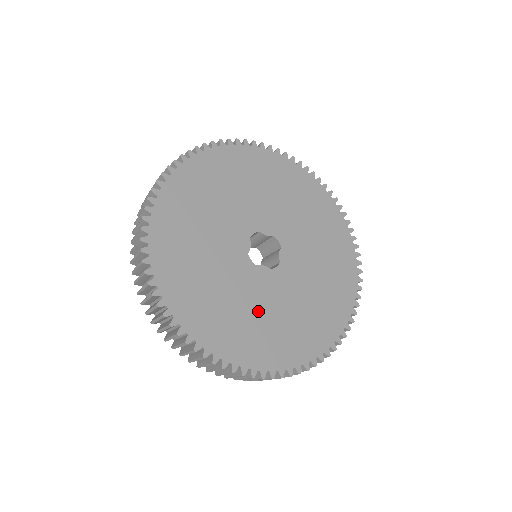
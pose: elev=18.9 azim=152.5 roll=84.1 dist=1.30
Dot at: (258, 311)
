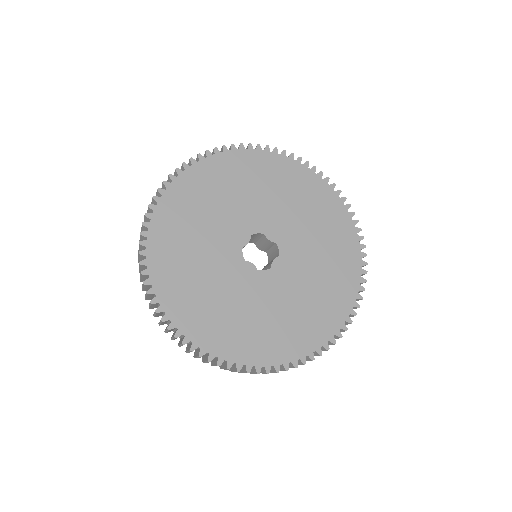
Dot at: (226, 299)
